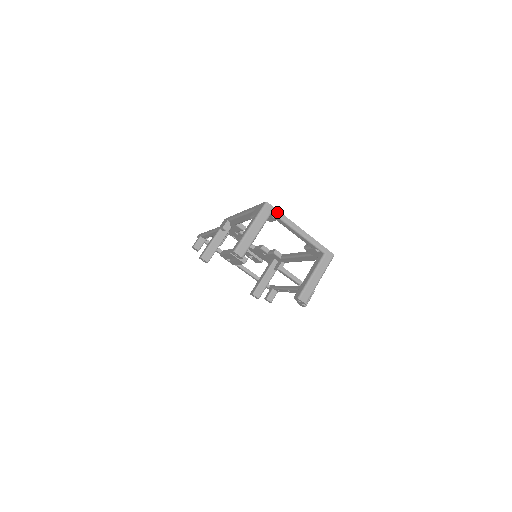
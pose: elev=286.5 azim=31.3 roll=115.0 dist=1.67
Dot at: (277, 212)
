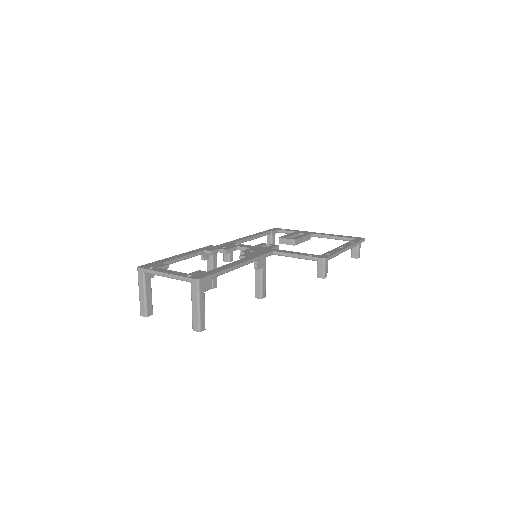
Dot at: (146, 271)
